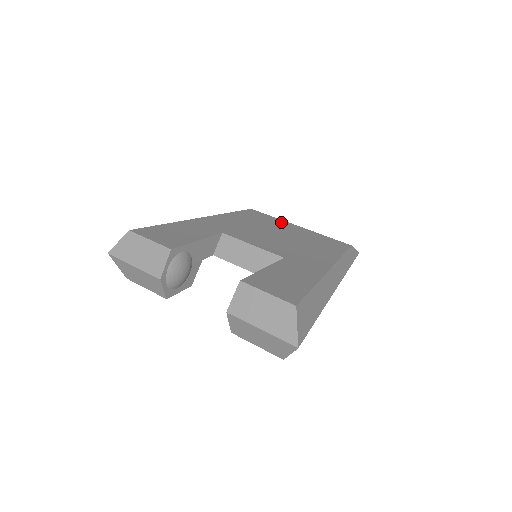
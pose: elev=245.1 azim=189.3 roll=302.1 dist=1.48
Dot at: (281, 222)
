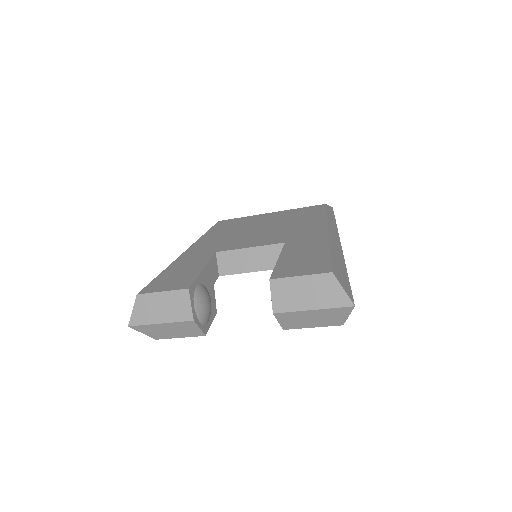
Dot at: (253, 217)
